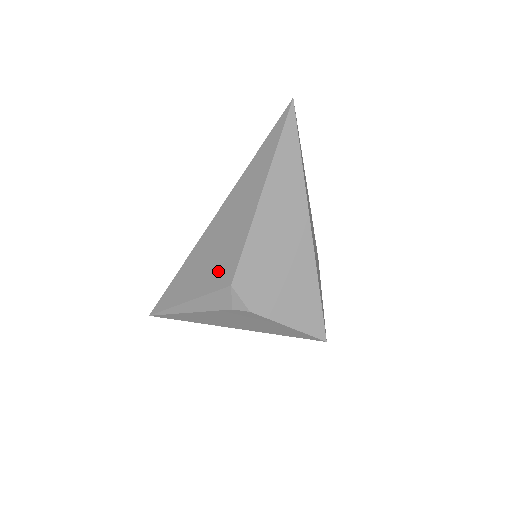
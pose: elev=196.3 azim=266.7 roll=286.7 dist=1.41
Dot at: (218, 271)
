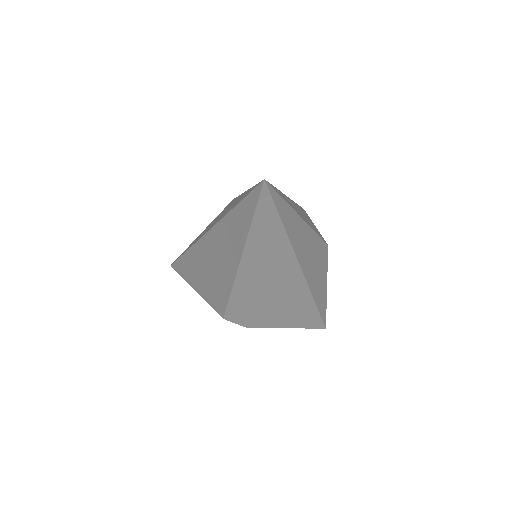
Dot at: (212, 294)
